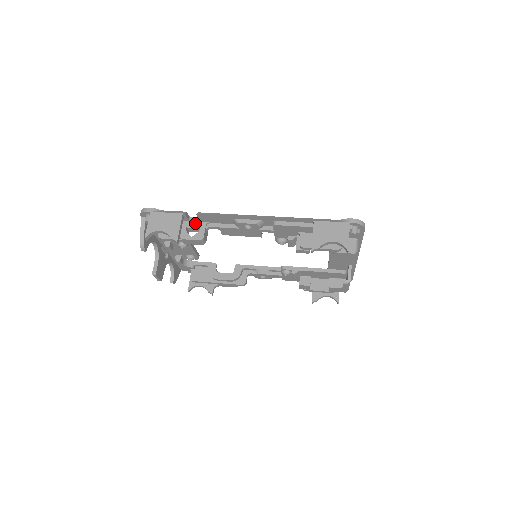
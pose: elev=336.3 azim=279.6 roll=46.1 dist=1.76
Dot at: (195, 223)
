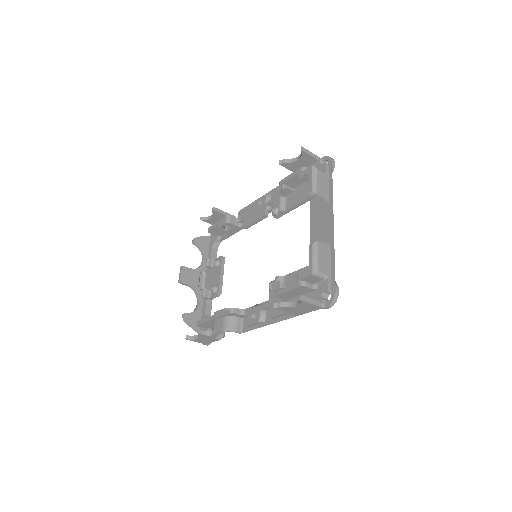
Dot at: occluded
